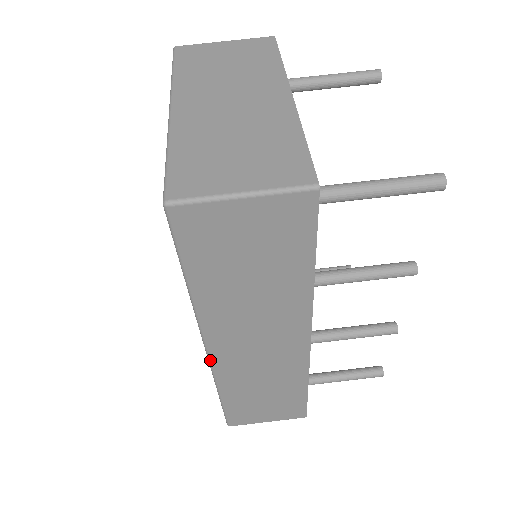
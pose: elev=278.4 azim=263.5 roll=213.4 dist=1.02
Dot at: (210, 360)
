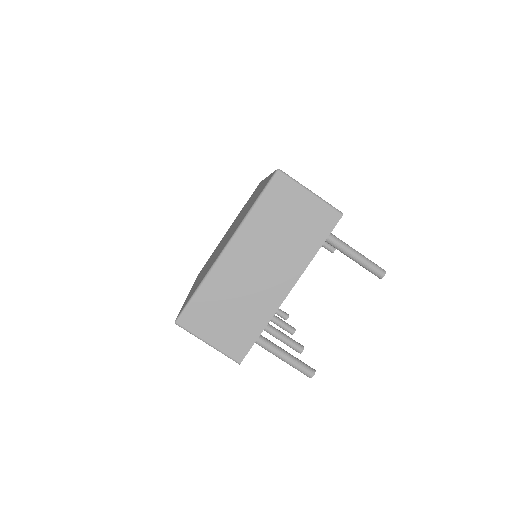
Dot at: occluded
